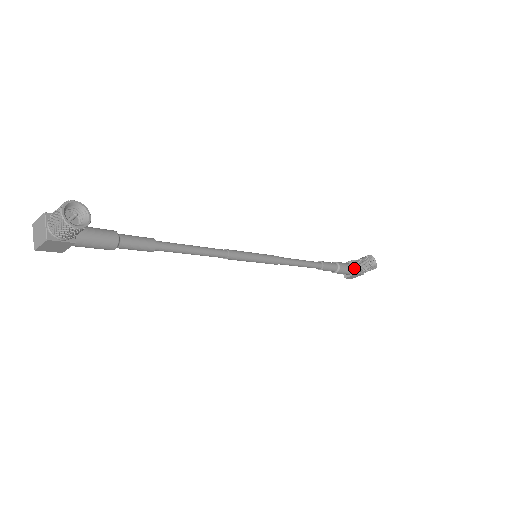
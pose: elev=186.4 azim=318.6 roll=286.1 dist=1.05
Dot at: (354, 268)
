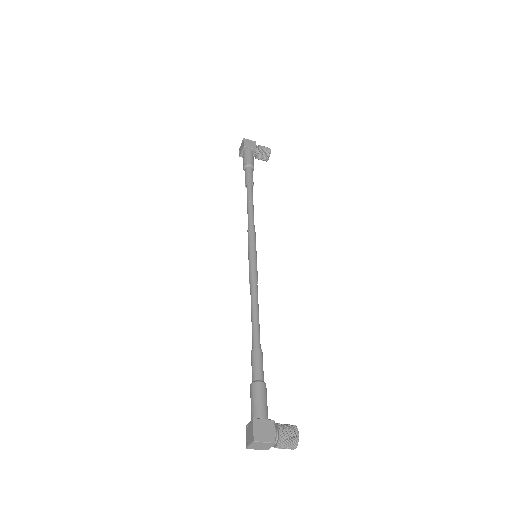
Dot at: (253, 156)
